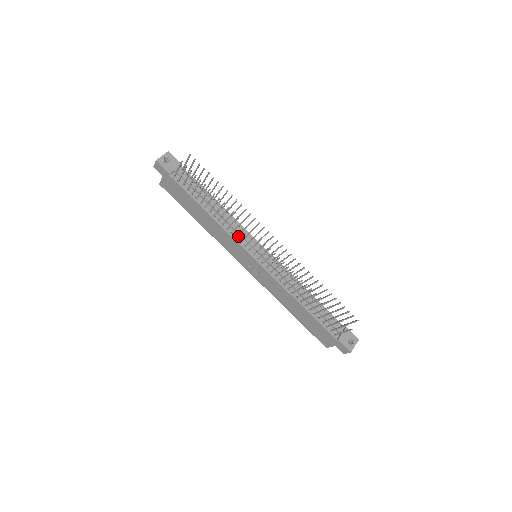
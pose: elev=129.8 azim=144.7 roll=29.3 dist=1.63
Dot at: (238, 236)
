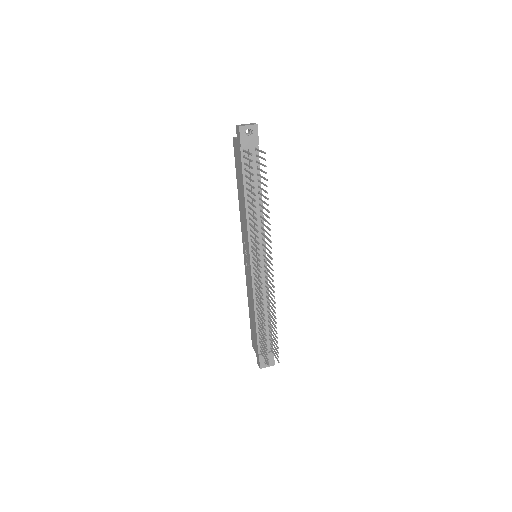
Dot at: (253, 235)
